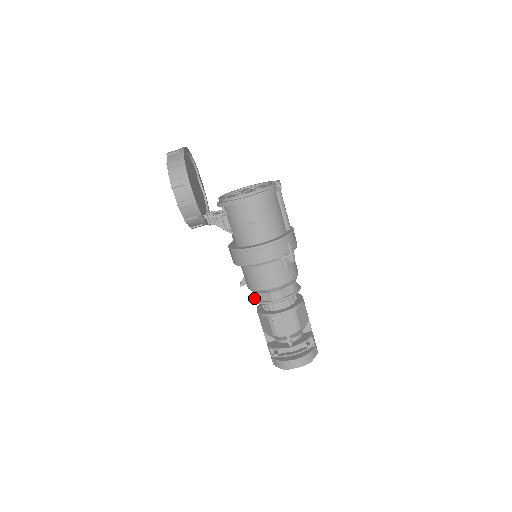
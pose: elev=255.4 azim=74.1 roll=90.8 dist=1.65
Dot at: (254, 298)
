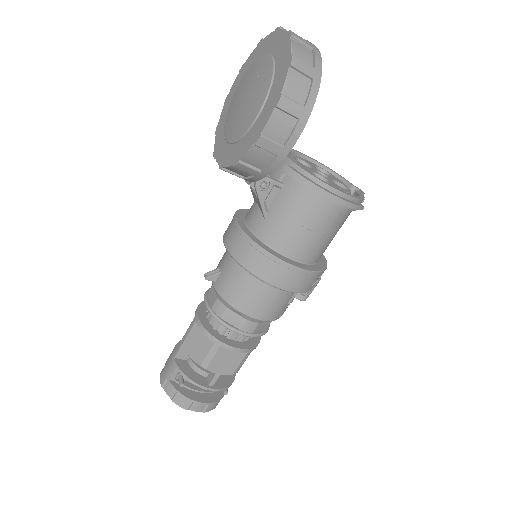
Dot at: (209, 303)
